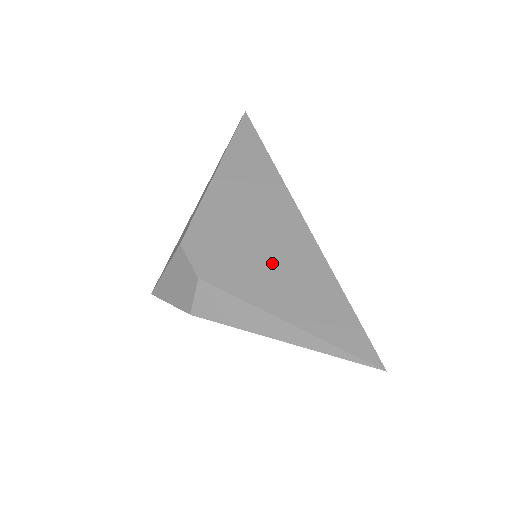
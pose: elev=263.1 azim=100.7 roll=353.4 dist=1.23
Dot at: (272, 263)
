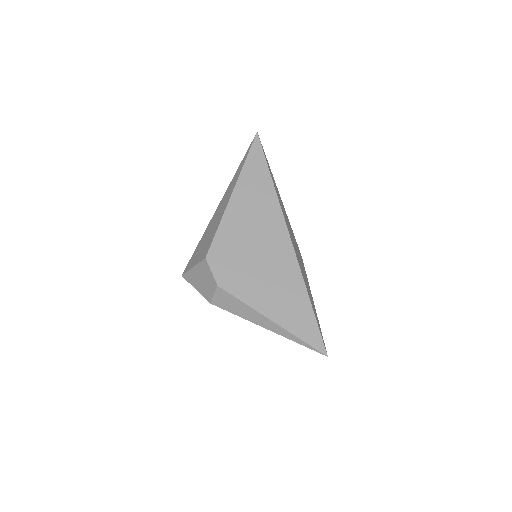
Dot at: (266, 277)
